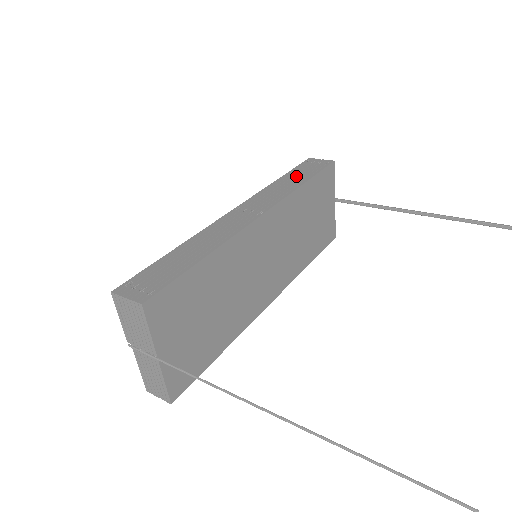
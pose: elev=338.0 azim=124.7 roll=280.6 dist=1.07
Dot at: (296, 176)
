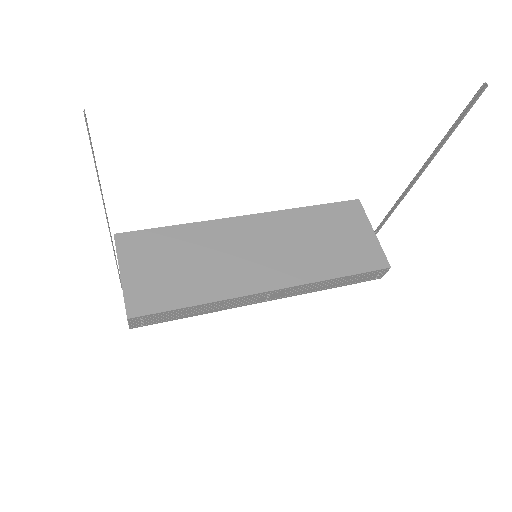
Dot at: occluded
